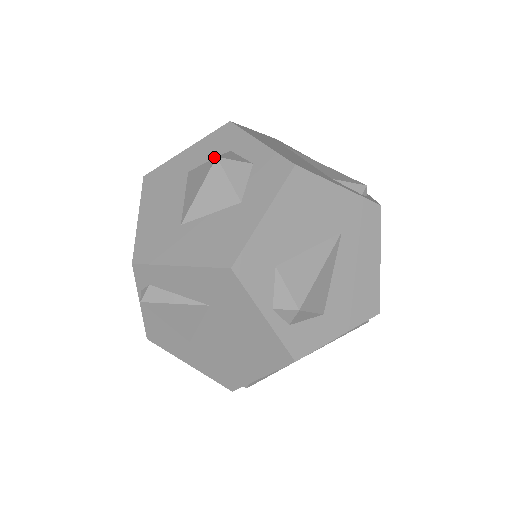
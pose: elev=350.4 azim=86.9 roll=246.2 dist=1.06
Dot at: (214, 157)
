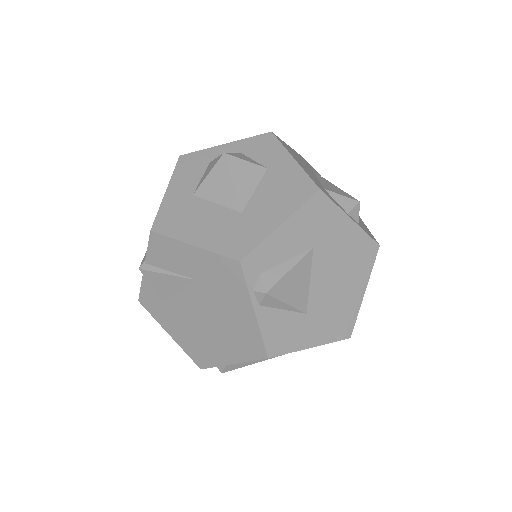
Dot at: (202, 174)
